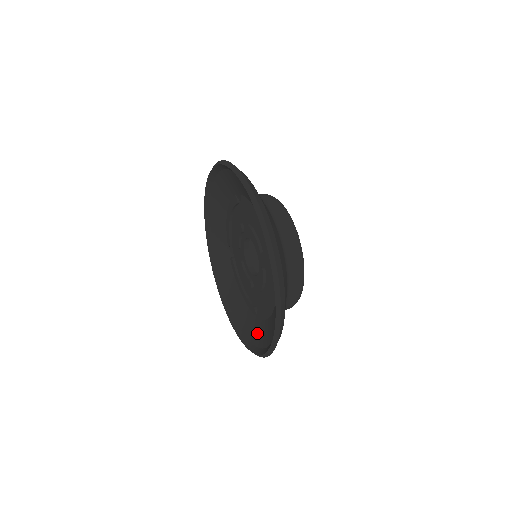
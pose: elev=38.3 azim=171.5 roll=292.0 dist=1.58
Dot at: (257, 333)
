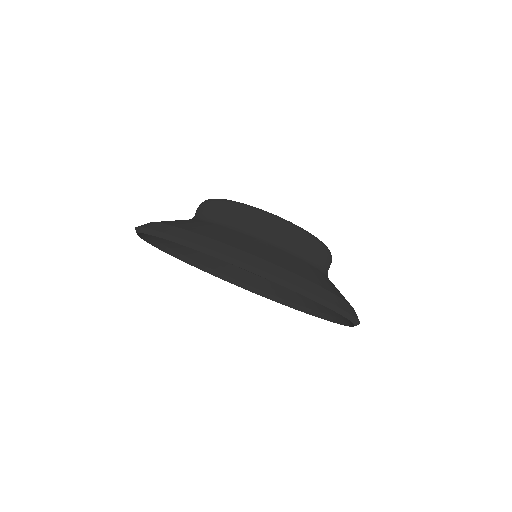
Dot at: (303, 300)
